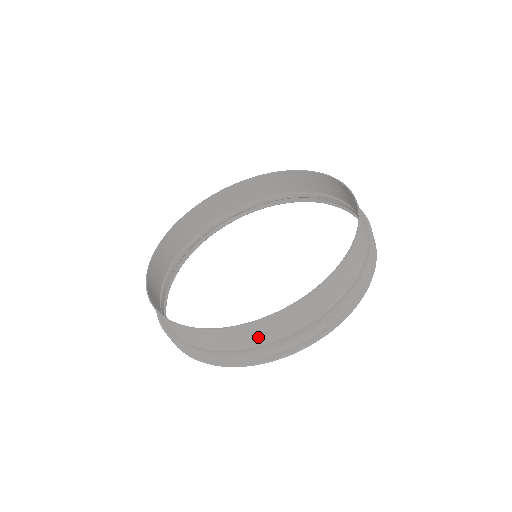
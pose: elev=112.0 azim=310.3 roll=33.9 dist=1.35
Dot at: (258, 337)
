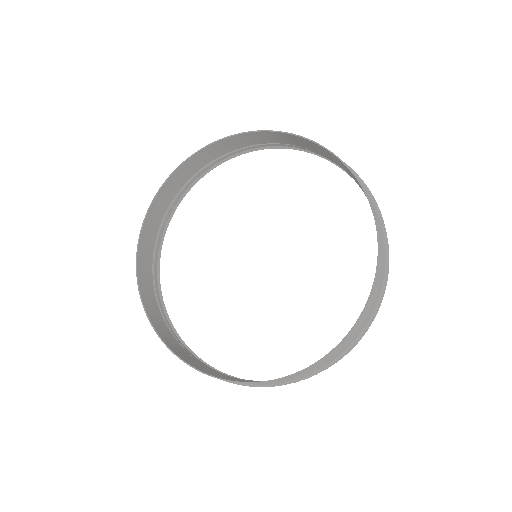
Dot at: occluded
